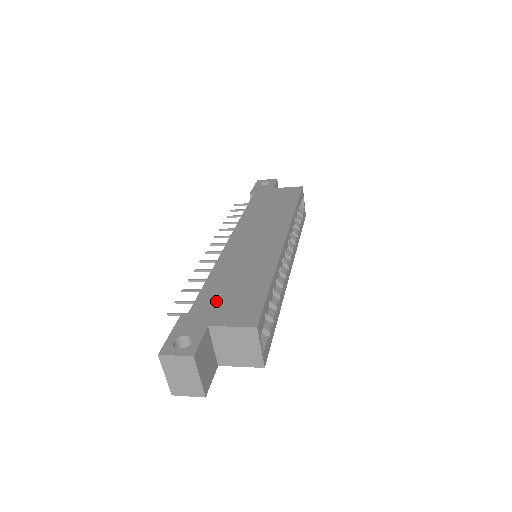
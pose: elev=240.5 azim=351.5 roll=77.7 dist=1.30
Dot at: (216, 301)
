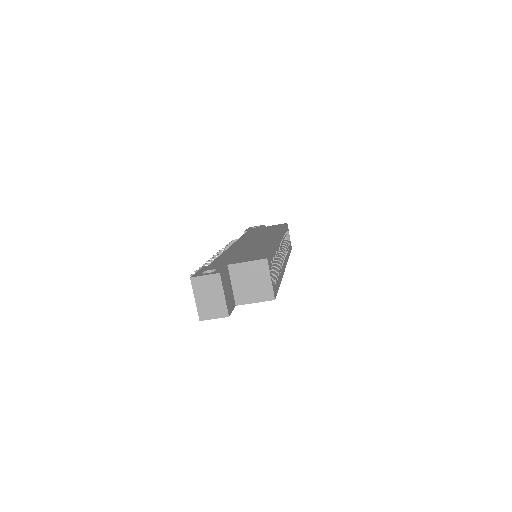
Dot at: (231, 258)
